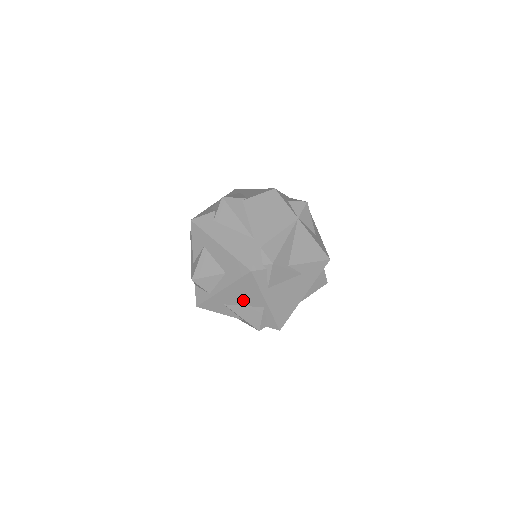
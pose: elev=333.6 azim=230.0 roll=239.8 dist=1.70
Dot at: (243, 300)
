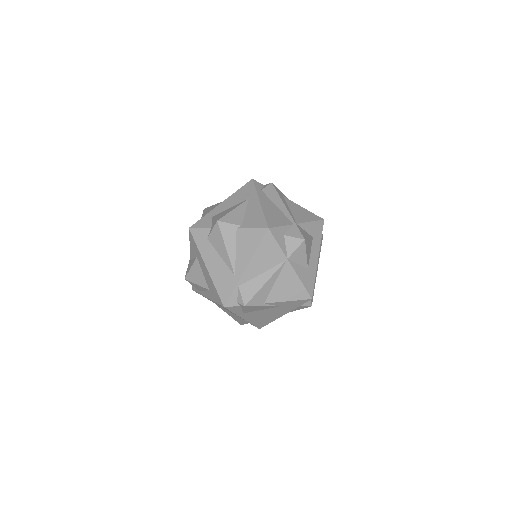
Dot at: occluded
